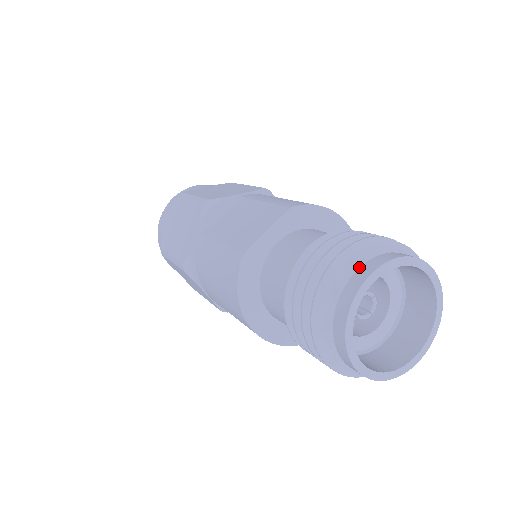
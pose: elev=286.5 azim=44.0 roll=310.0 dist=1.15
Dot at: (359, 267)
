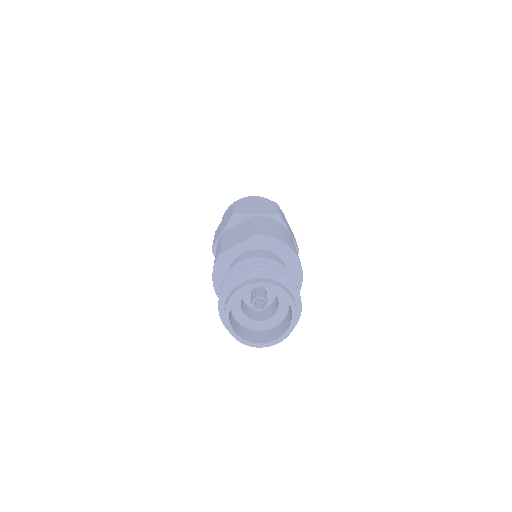
Dot at: (246, 281)
